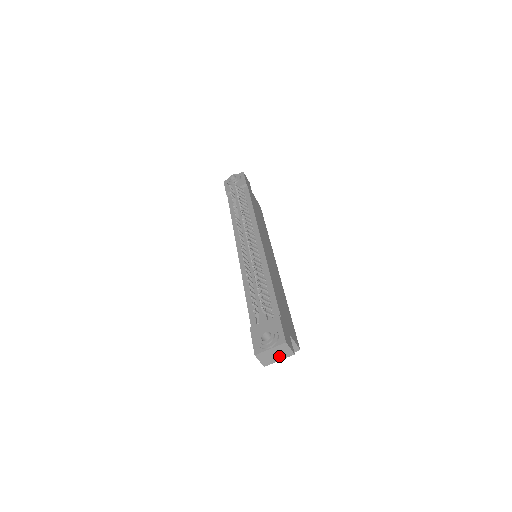
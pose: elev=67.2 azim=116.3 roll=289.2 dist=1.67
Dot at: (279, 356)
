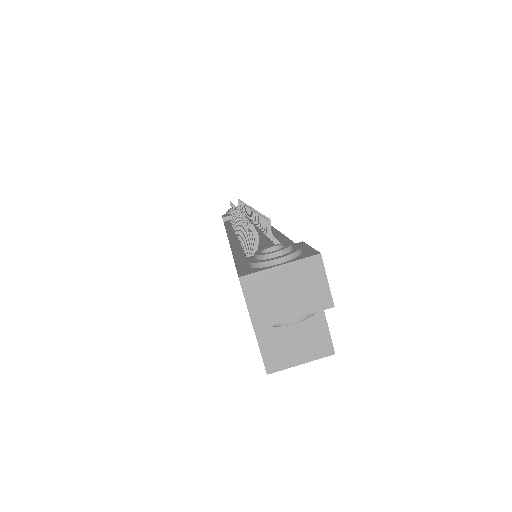
Dot at: (296, 301)
